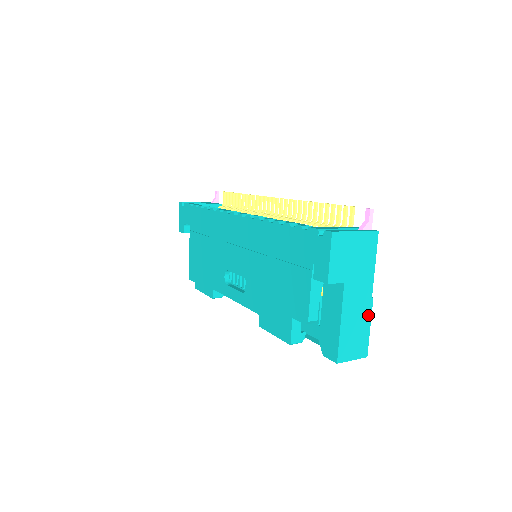
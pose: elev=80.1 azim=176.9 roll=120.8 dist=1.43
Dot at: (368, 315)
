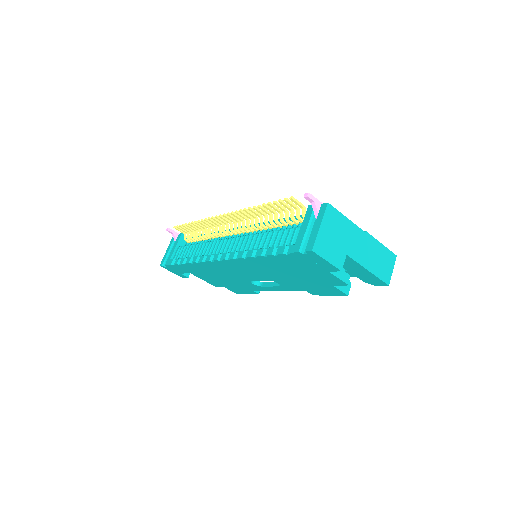
Dot at: (374, 242)
